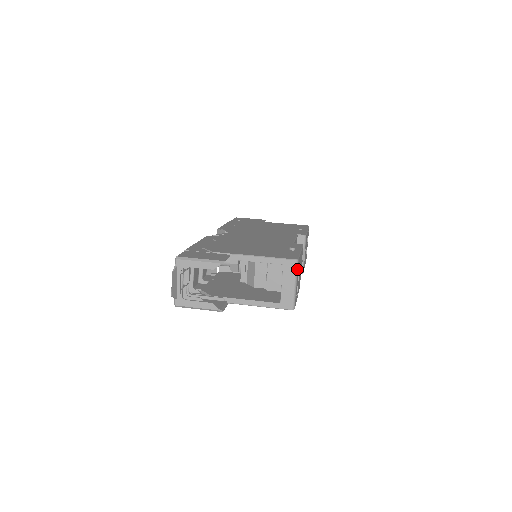
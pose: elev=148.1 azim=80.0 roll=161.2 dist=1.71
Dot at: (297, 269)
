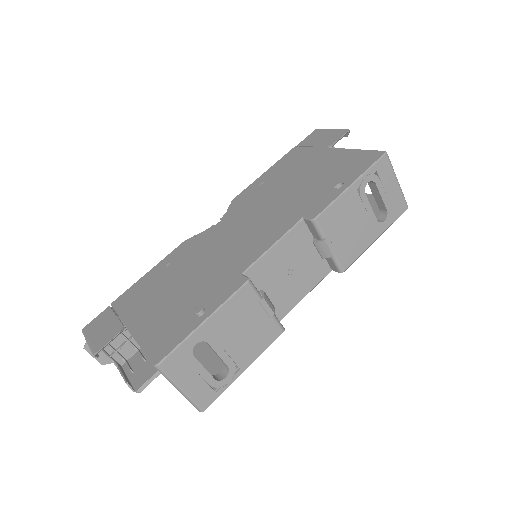
Dot at: (166, 374)
